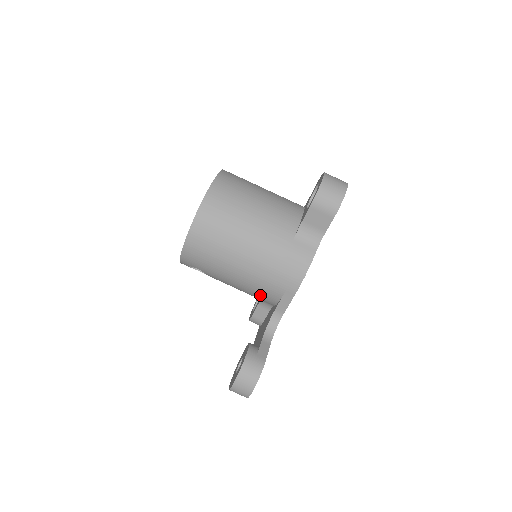
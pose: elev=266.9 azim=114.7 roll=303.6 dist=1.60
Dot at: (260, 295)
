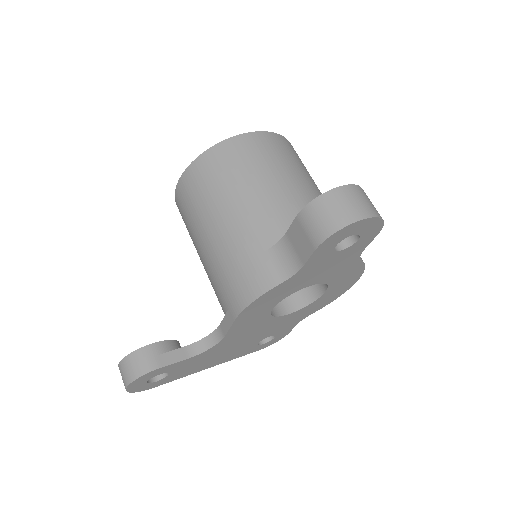
Dot at: occluded
